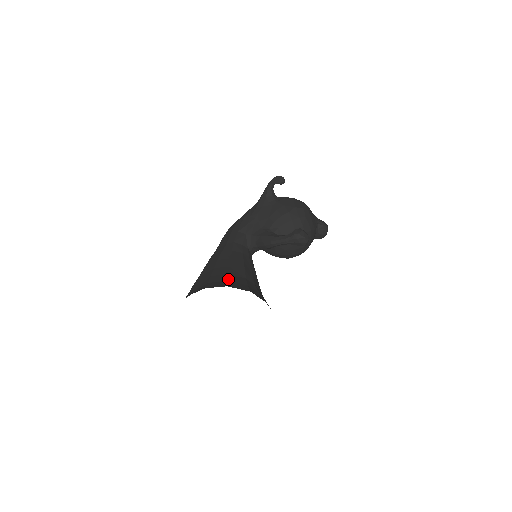
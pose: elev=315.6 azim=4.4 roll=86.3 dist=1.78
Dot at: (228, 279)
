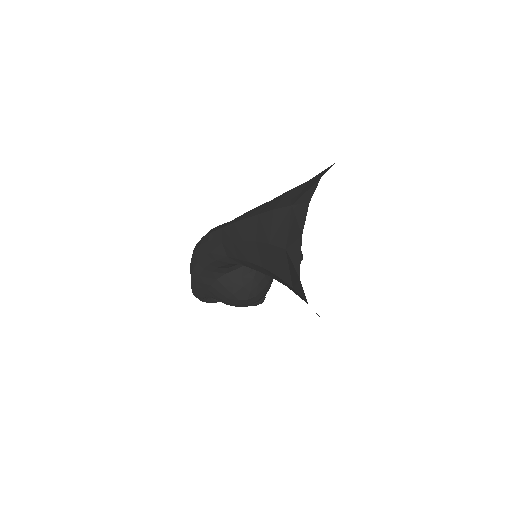
Dot at: occluded
